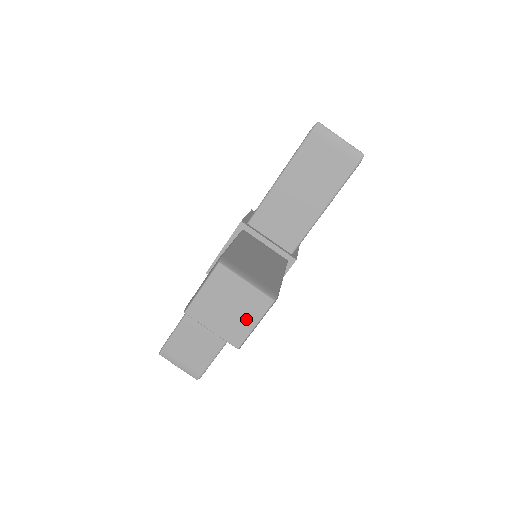
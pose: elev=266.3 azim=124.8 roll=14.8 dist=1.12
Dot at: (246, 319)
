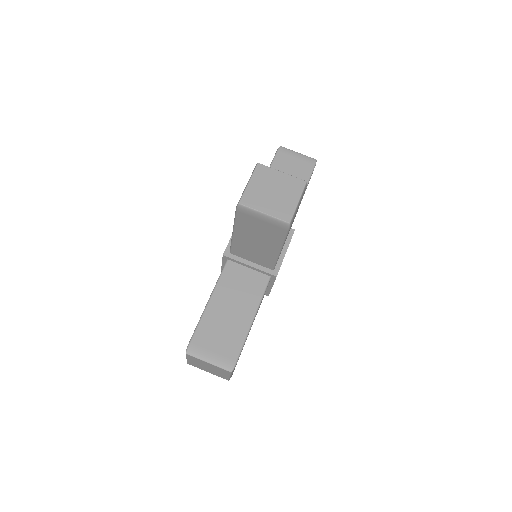
Dot at: (289, 198)
